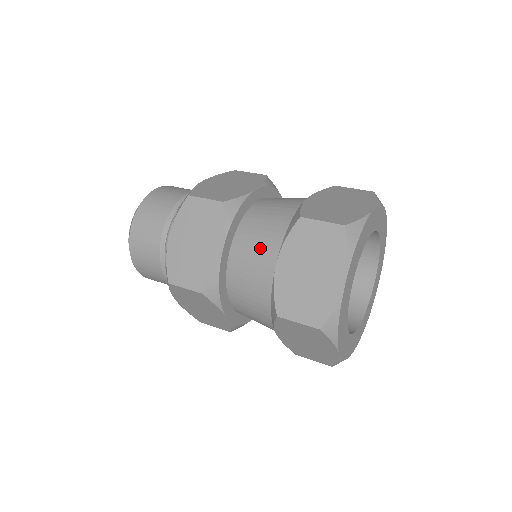
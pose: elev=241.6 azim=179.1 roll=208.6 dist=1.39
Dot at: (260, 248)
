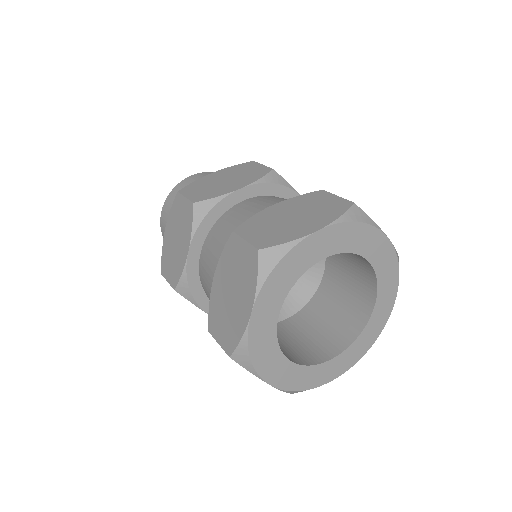
Dot at: (270, 202)
